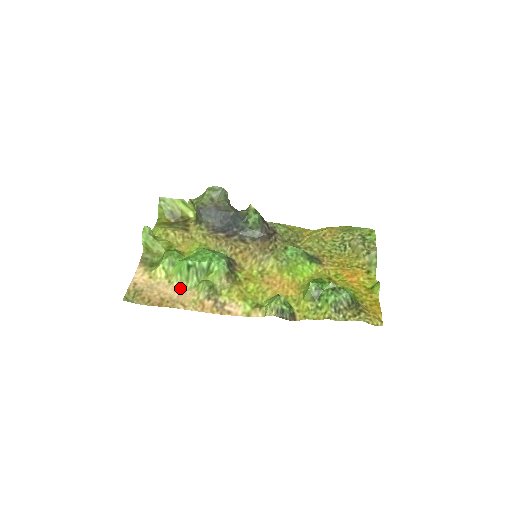
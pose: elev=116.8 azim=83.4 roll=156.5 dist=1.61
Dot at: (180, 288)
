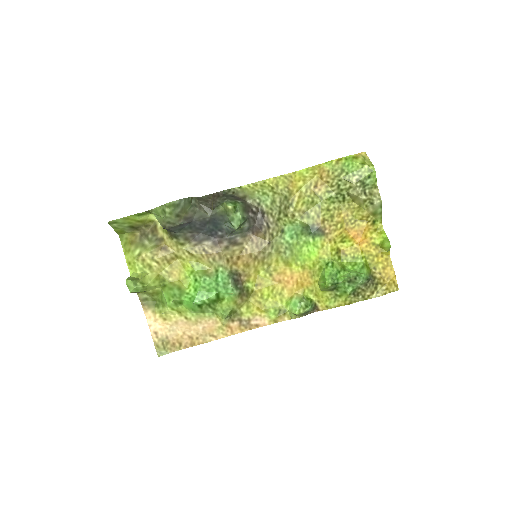
Dot at: (200, 321)
